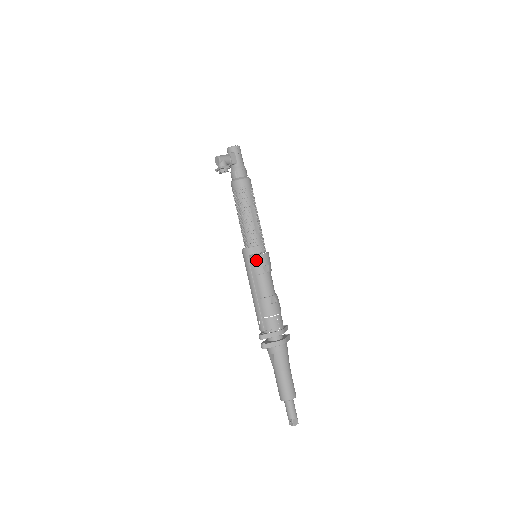
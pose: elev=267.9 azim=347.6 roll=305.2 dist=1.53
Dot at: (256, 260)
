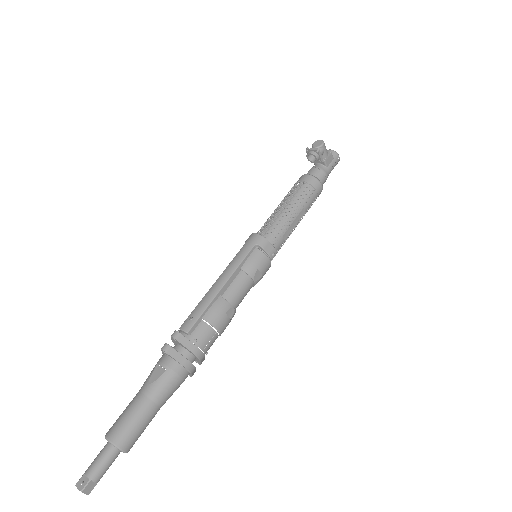
Dot at: (259, 256)
